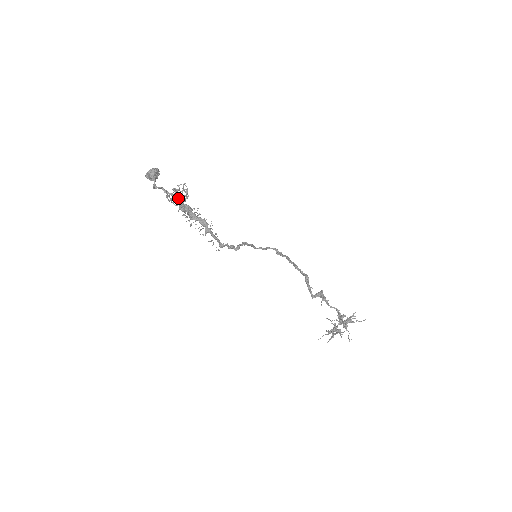
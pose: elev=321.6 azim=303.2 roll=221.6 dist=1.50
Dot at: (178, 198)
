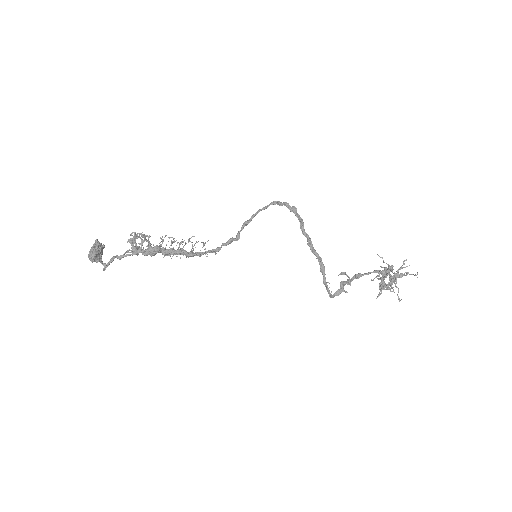
Dot at: (137, 253)
